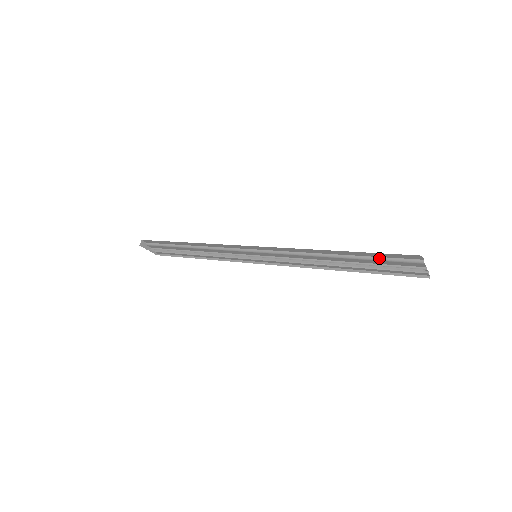
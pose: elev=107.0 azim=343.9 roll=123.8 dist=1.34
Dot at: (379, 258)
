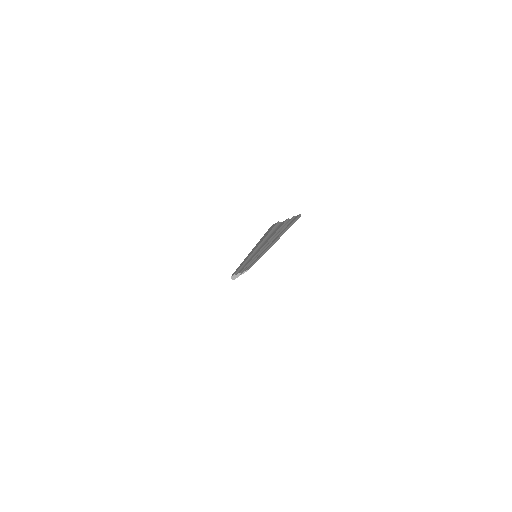
Dot at: (271, 232)
